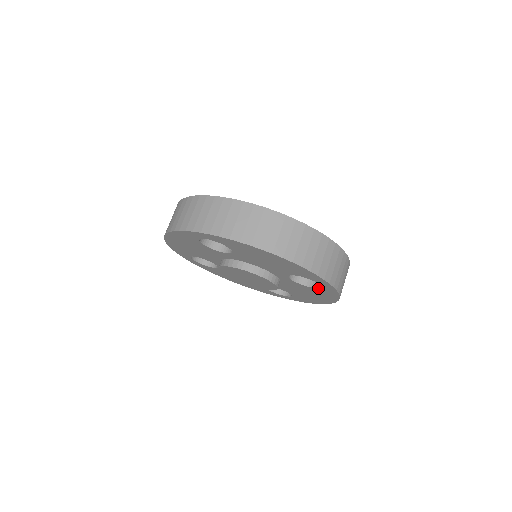
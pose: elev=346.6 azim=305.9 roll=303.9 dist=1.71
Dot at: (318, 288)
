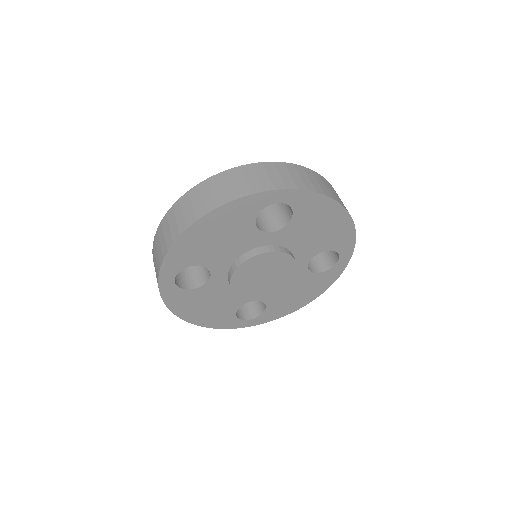
Dot at: (327, 270)
